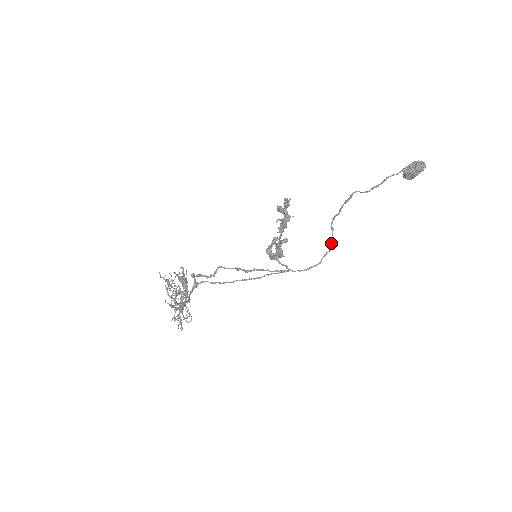
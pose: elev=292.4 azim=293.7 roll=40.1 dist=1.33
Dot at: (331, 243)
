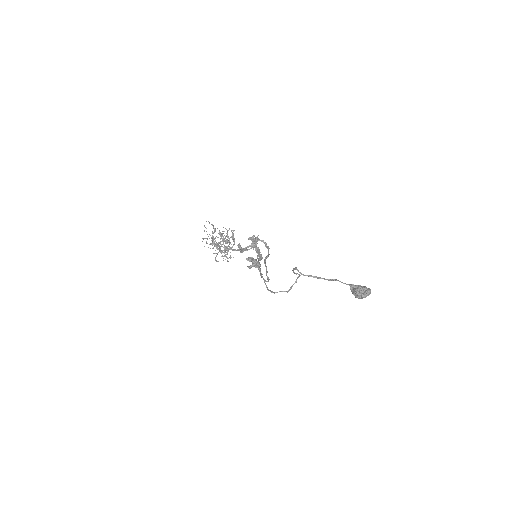
Dot at: (290, 288)
